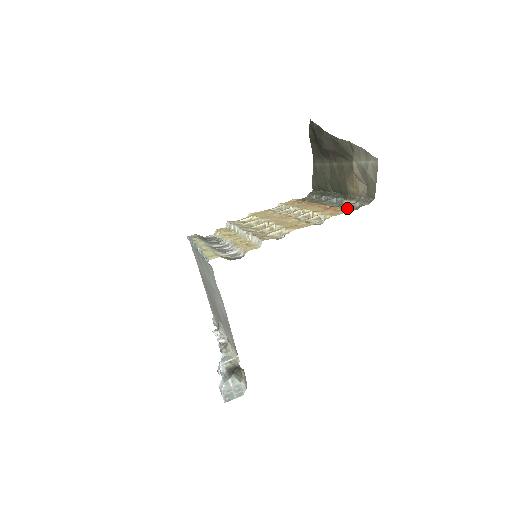
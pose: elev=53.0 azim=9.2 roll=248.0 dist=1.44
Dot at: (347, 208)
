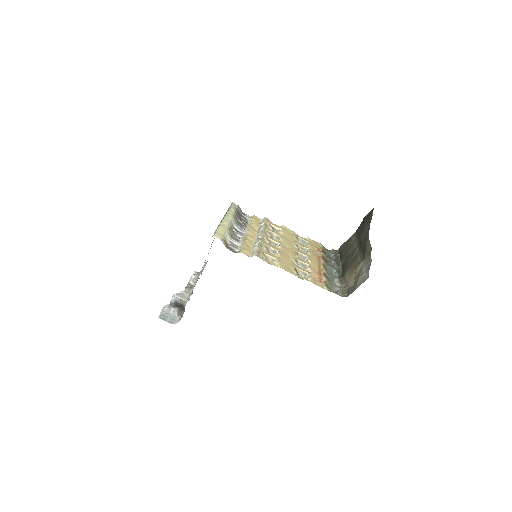
Dot at: (329, 285)
